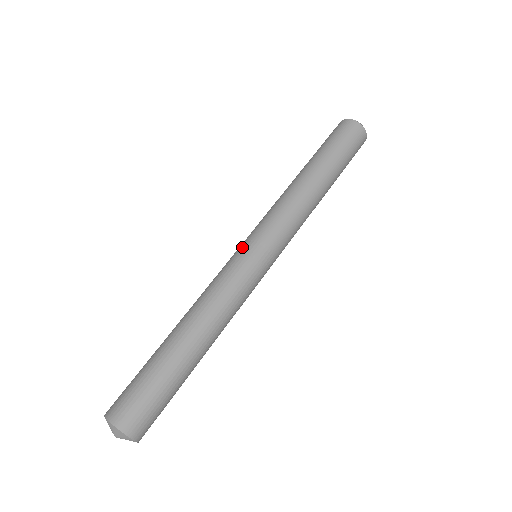
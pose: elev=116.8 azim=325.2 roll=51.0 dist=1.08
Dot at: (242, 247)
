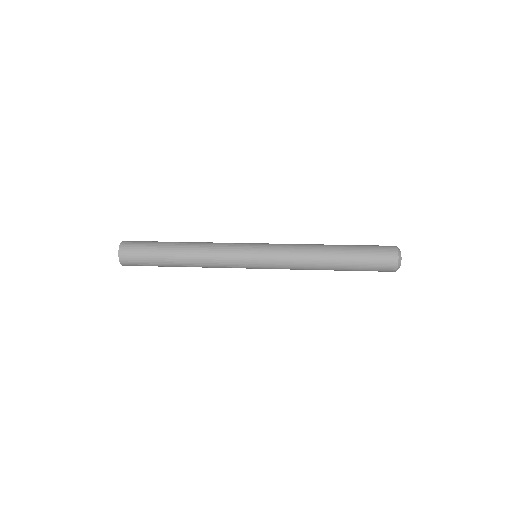
Dot at: (253, 243)
